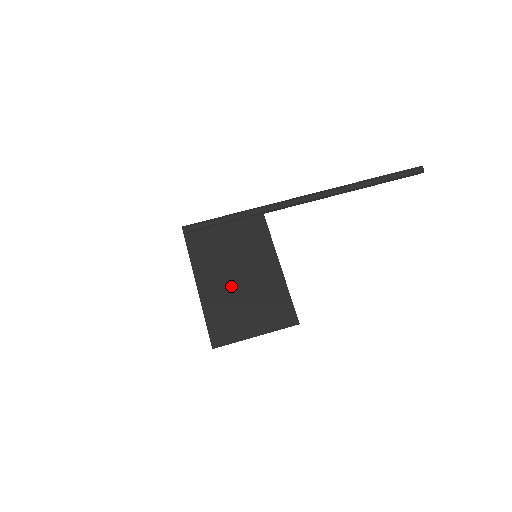
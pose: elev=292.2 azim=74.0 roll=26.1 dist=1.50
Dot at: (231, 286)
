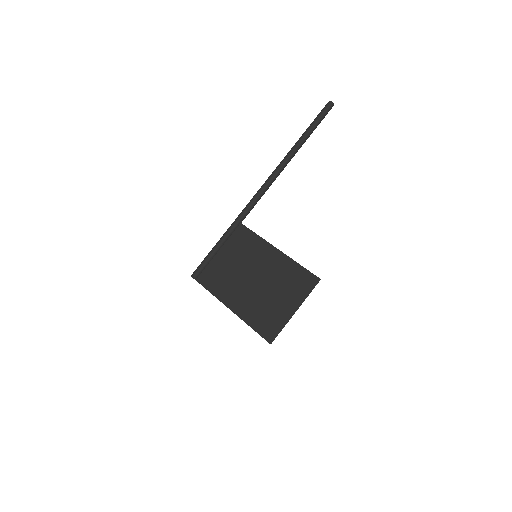
Dot at: (253, 290)
